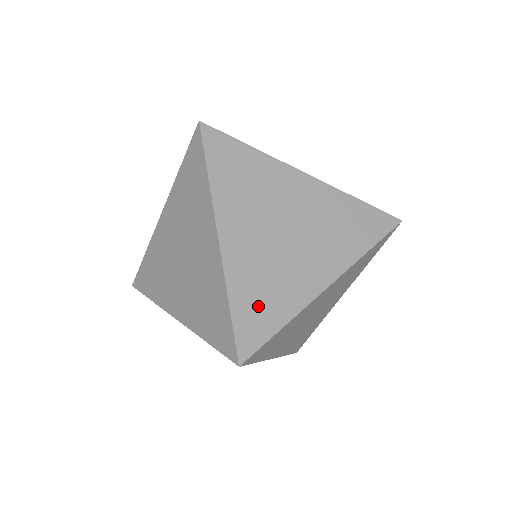
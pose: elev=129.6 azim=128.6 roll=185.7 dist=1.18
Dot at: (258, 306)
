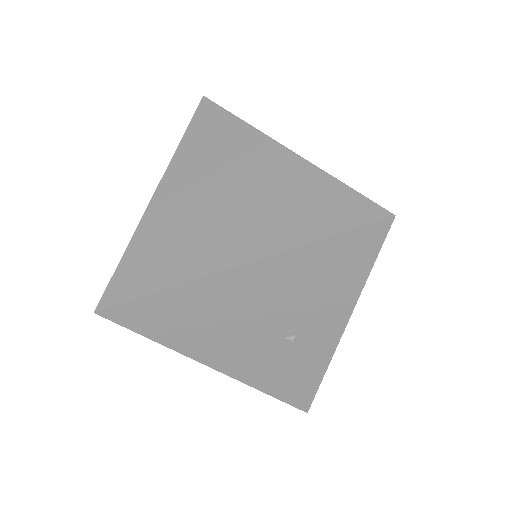
Dot at: occluded
